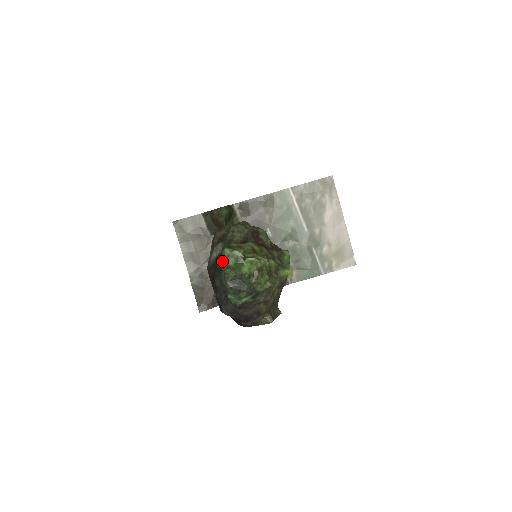
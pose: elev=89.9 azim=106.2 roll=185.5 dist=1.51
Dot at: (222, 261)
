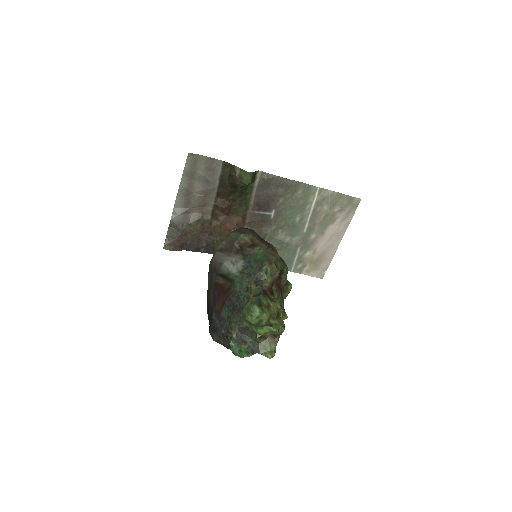
Dot at: (245, 312)
